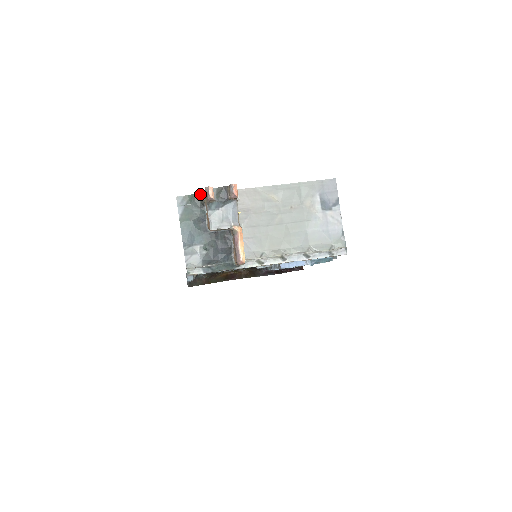
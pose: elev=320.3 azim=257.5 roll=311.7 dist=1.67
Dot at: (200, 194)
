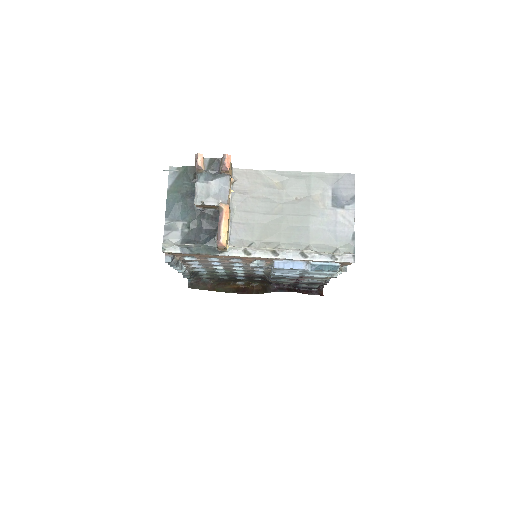
Dot at: occluded
